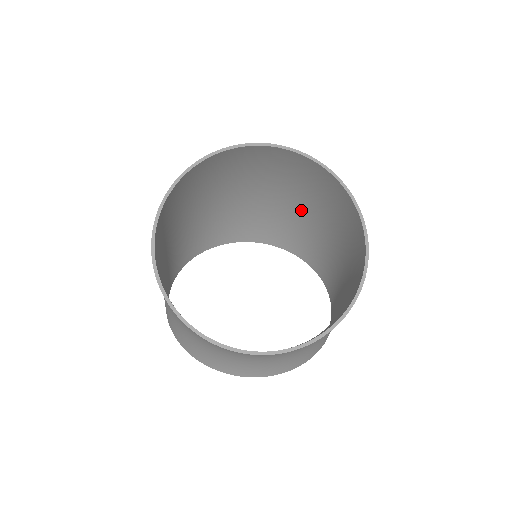
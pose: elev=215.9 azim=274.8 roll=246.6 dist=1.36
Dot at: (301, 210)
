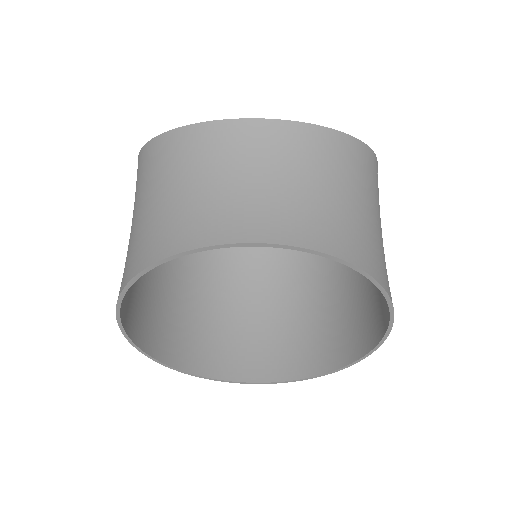
Dot at: (309, 291)
